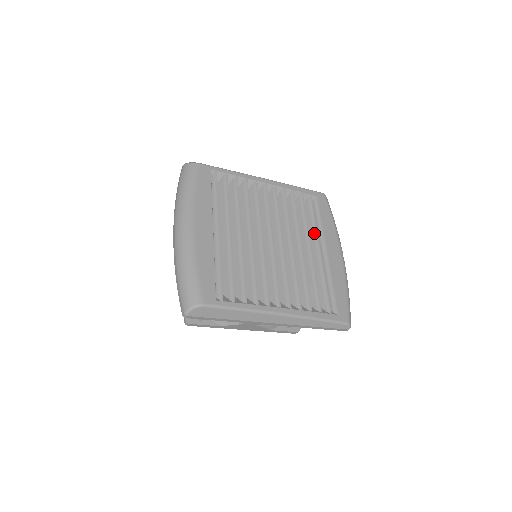
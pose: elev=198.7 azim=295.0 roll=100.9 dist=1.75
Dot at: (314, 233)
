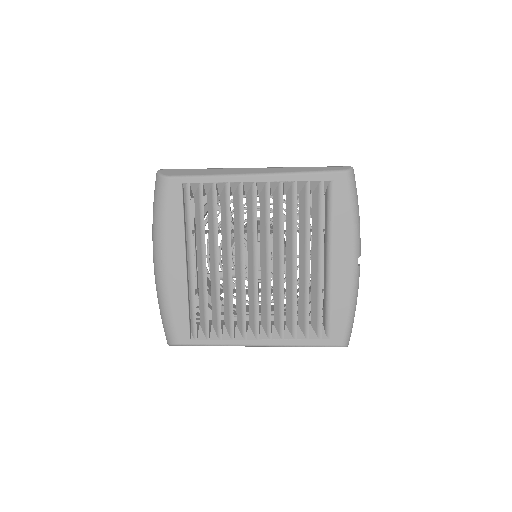
Dot at: (318, 239)
